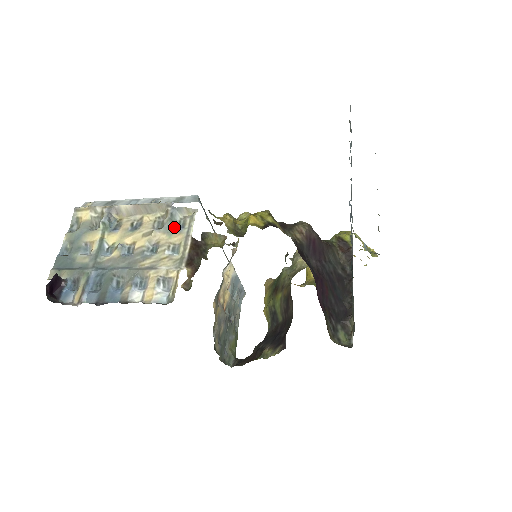
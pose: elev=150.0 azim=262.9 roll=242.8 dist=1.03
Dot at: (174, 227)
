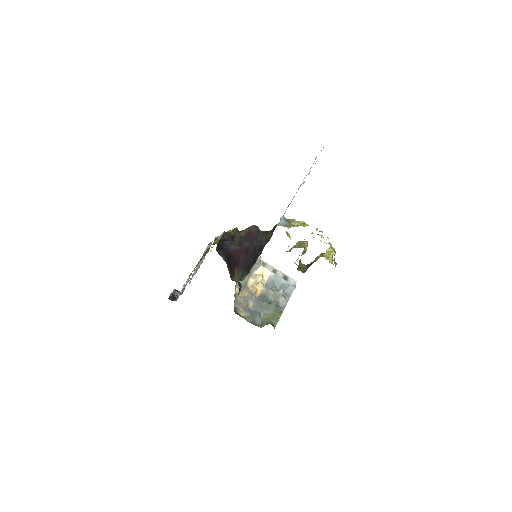
Dot at: occluded
